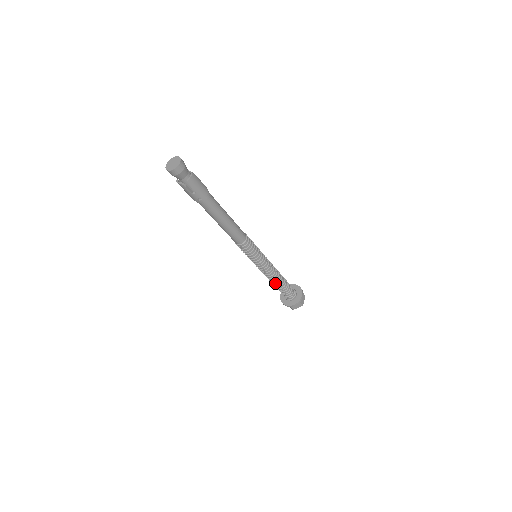
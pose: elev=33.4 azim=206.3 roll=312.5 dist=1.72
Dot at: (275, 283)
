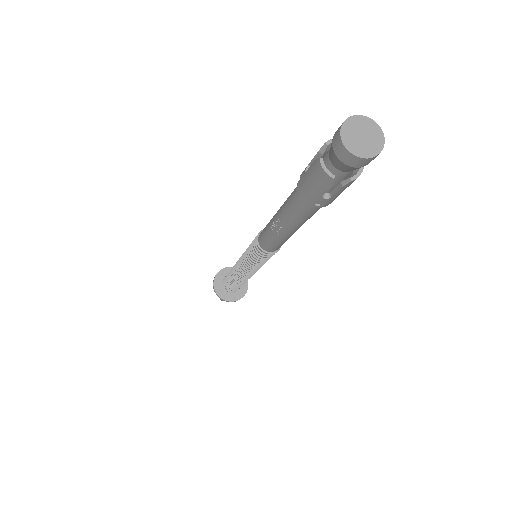
Dot at: (238, 281)
